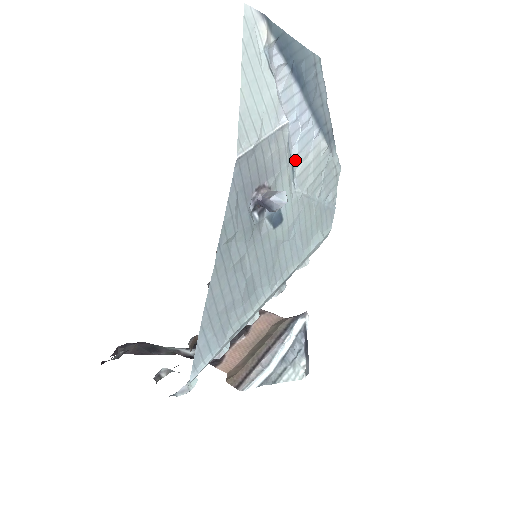
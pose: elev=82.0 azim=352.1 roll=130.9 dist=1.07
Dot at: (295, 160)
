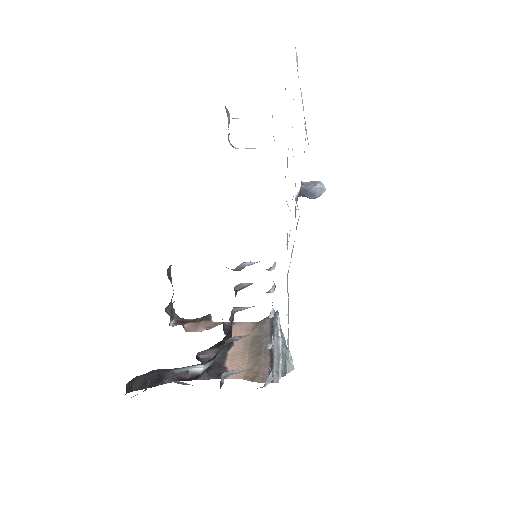
Dot at: occluded
